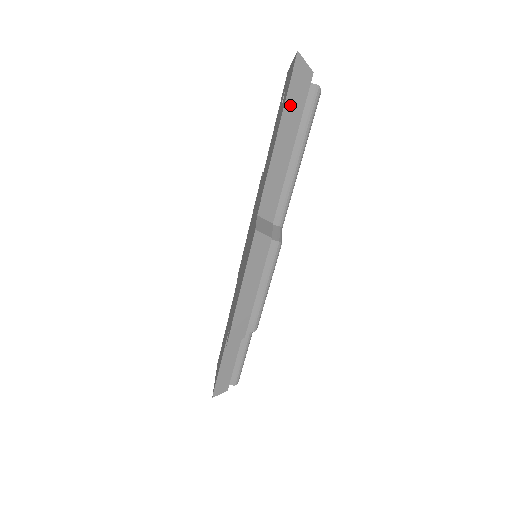
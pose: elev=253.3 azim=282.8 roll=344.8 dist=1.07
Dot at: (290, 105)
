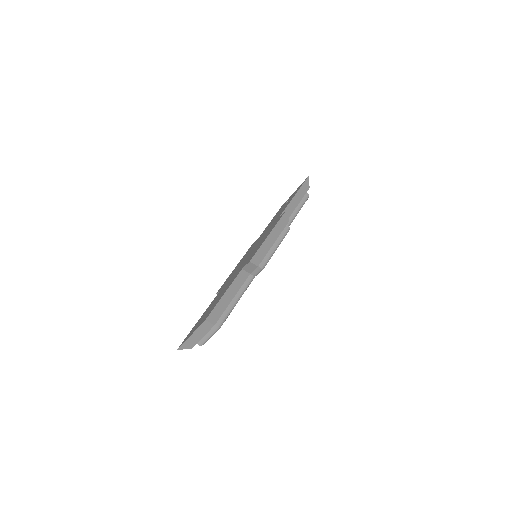
Dot at: (302, 189)
